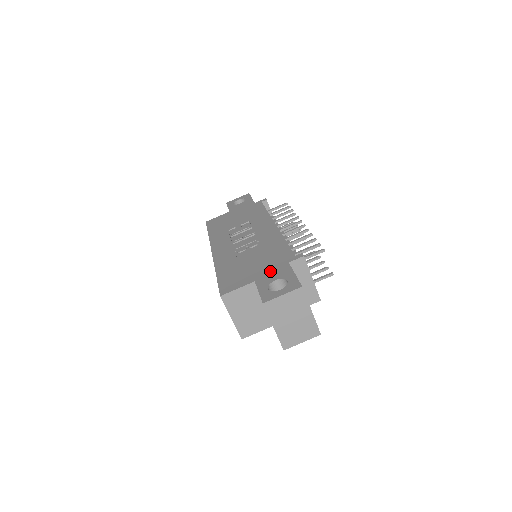
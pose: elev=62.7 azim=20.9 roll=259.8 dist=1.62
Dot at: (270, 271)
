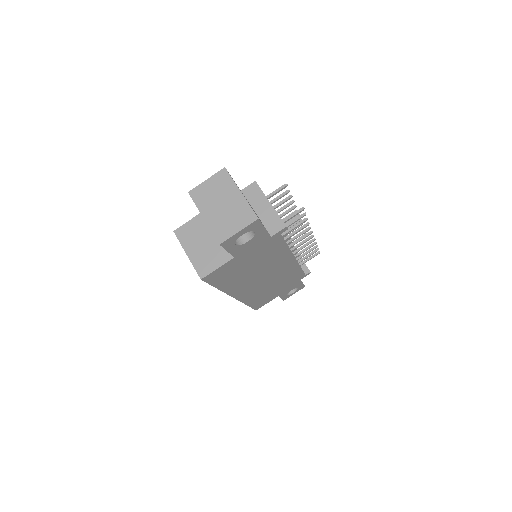
Dot at: occluded
